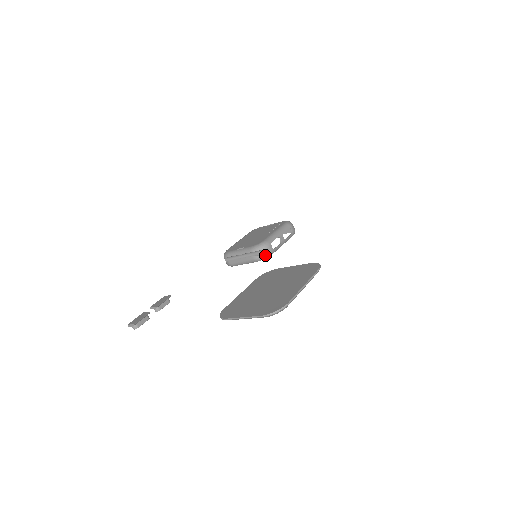
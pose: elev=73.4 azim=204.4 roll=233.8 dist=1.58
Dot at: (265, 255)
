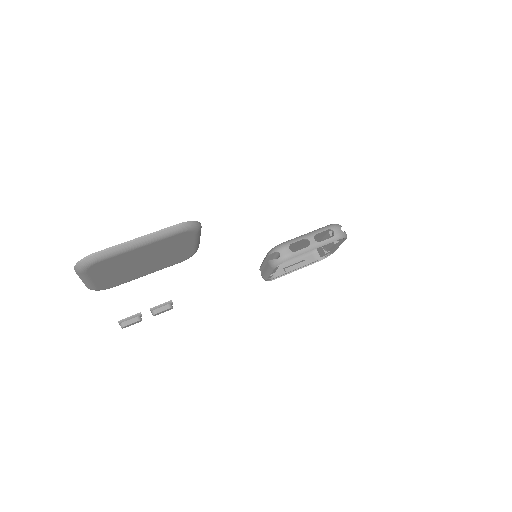
Dot at: (279, 259)
